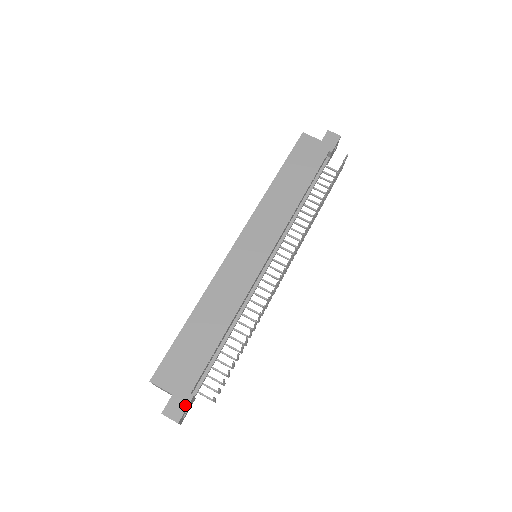
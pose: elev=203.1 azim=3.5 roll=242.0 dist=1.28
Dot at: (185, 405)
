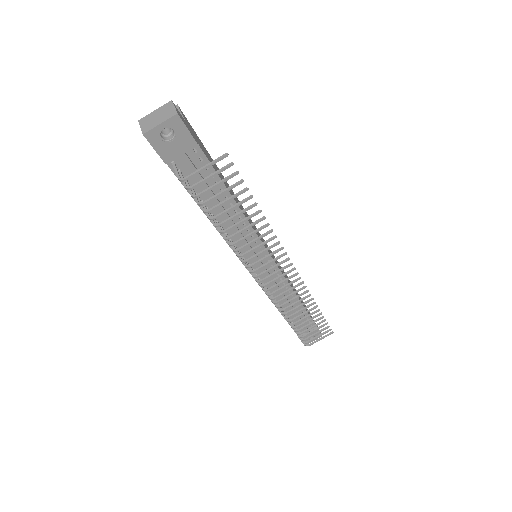
Dot at: (189, 130)
